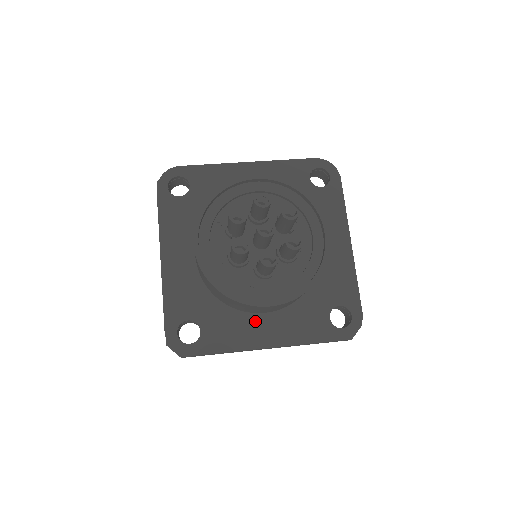
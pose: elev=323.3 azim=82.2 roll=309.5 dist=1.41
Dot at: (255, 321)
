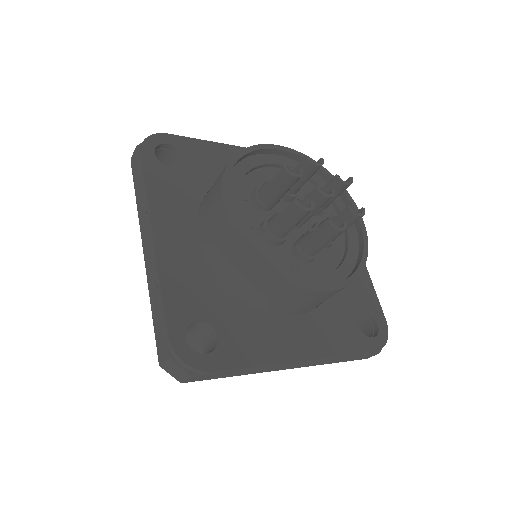
Dot at: (282, 325)
